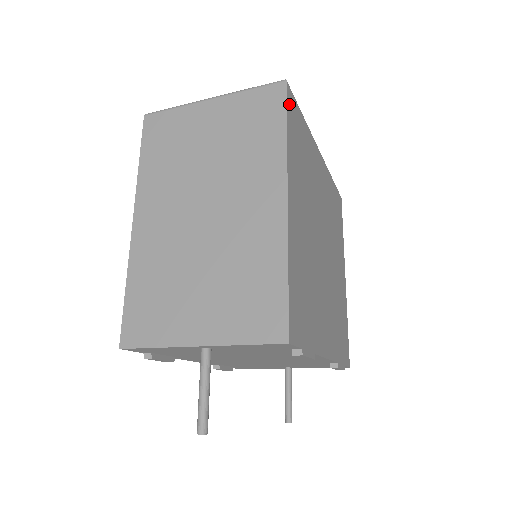
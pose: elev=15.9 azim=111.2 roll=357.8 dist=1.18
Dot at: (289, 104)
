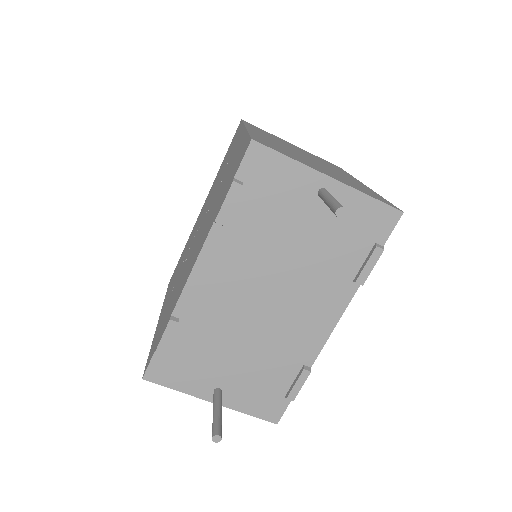
Dot at: occluded
